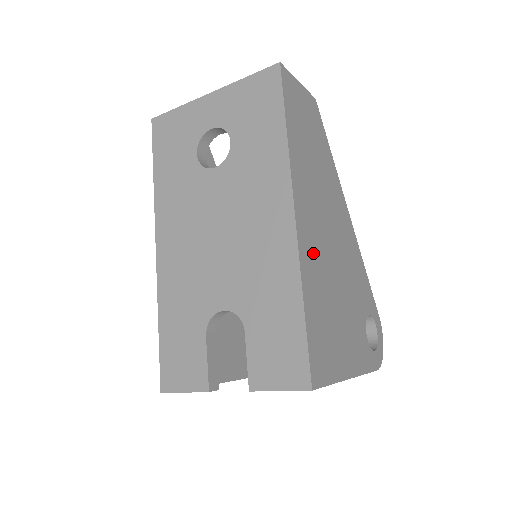
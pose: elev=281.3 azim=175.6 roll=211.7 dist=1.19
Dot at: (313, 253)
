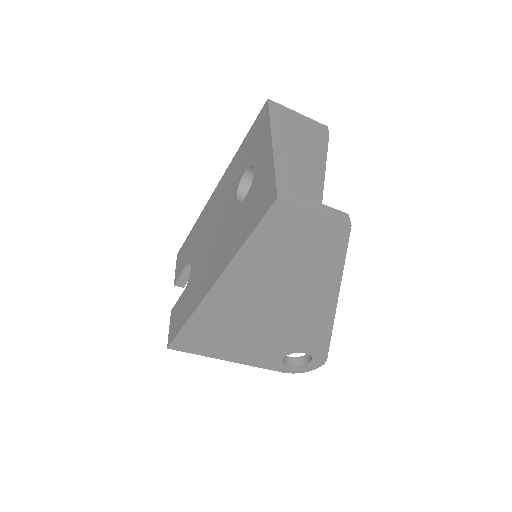
Dot at: (225, 309)
